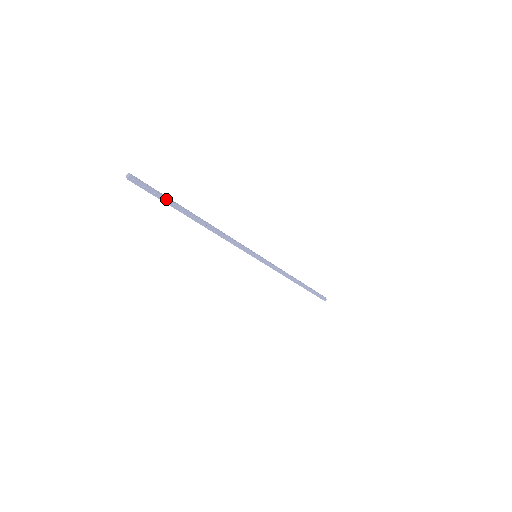
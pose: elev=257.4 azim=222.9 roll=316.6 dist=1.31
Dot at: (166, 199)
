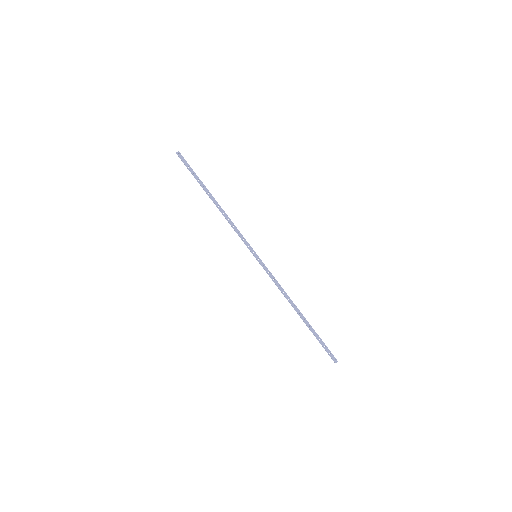
Dot at: (195, 174)
